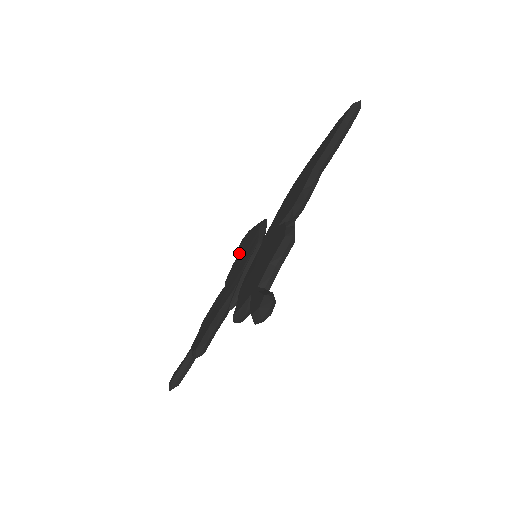
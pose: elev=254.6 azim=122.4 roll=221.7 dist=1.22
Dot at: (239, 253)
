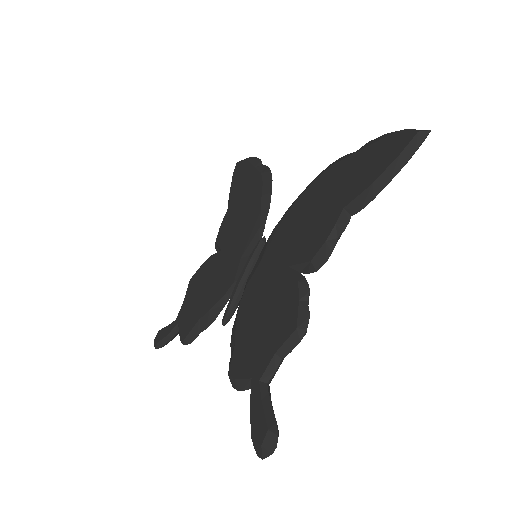
Dot at: (234, 201)
